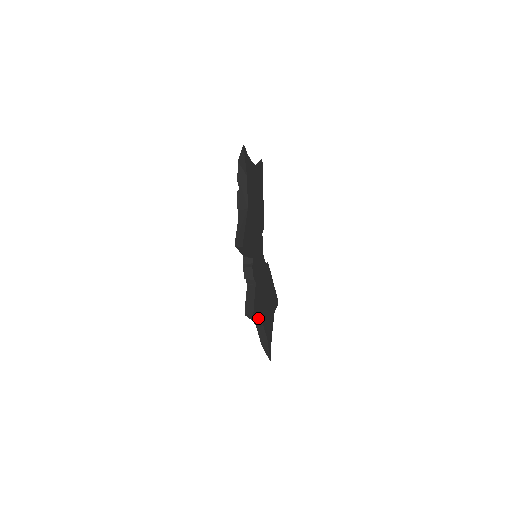
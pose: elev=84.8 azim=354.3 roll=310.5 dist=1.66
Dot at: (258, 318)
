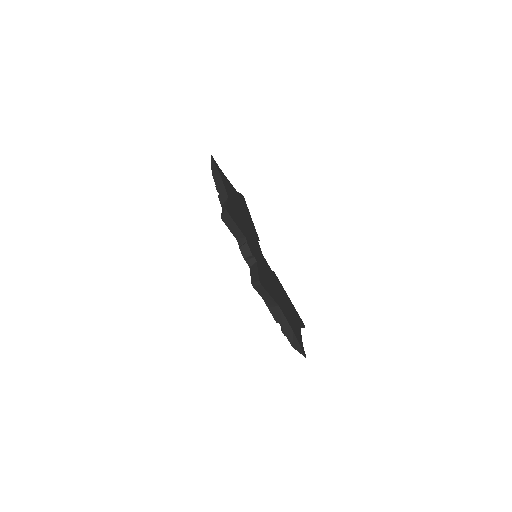
Dot at: (269, 293)
